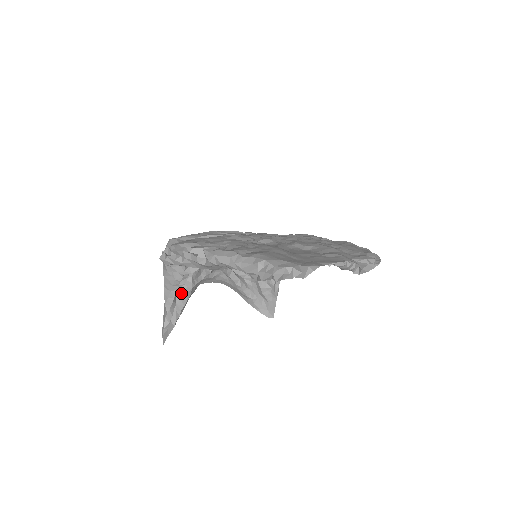
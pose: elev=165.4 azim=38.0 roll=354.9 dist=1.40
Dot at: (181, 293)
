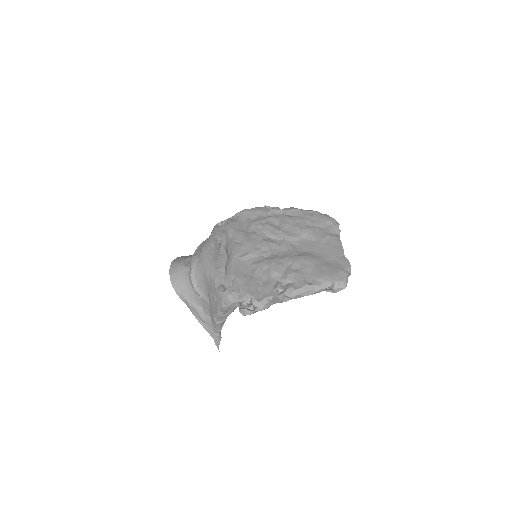
Dot at: occluded
